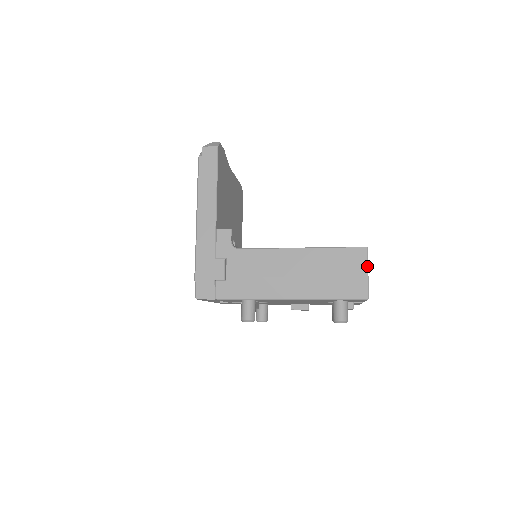
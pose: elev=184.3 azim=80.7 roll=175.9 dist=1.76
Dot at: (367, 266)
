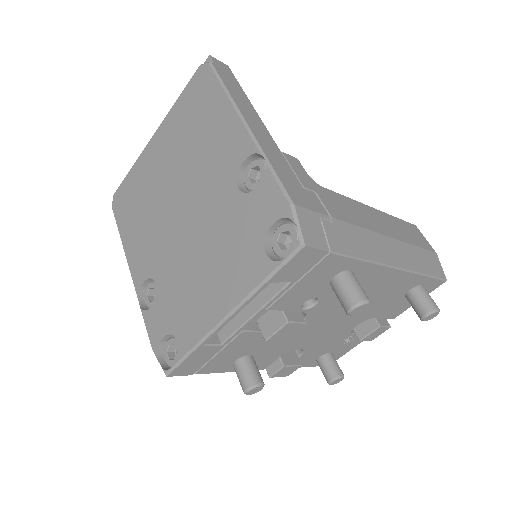
Dot at: occluded
